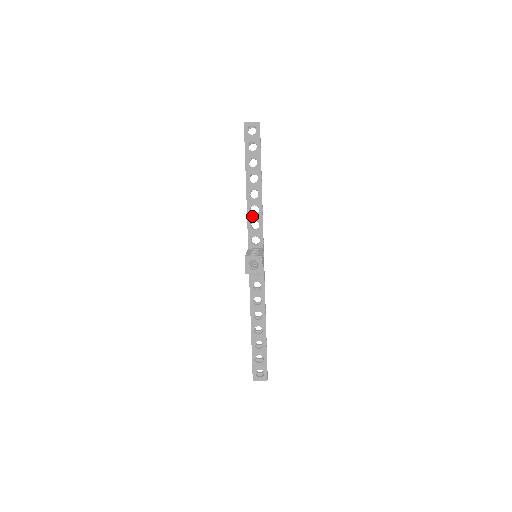
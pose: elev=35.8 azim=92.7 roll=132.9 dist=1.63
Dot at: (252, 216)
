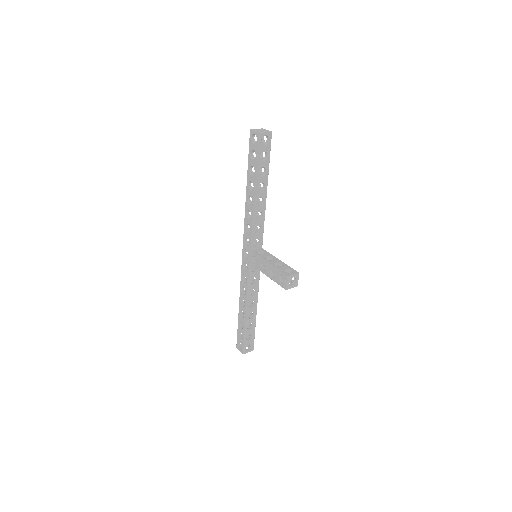
Dot at: (257, 222)
